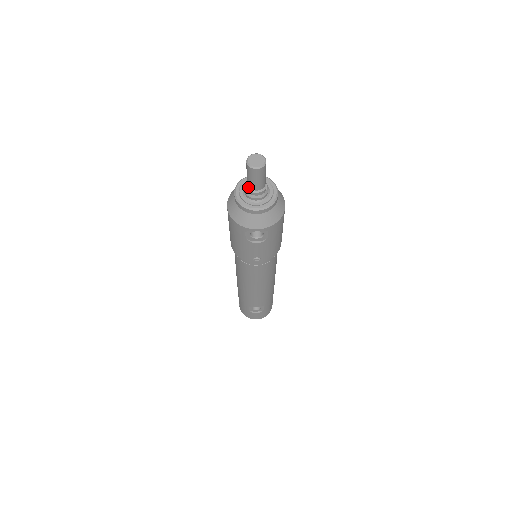
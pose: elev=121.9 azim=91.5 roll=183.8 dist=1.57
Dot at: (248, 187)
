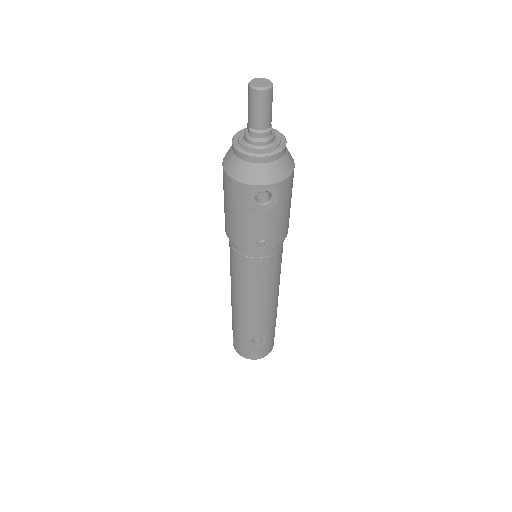
Dot at: (250, 128)
